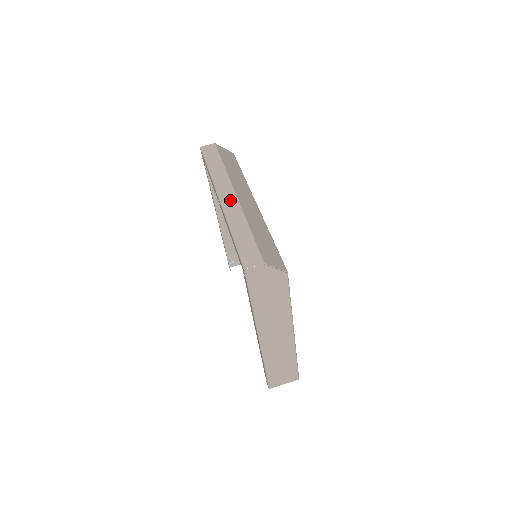
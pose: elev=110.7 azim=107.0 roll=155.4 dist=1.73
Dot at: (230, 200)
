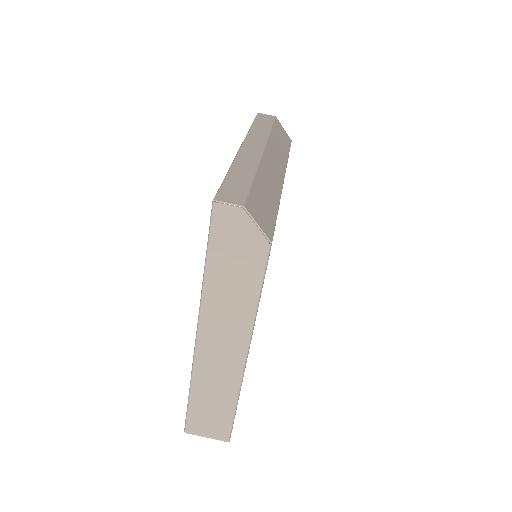
Dot at: (253, 150)
